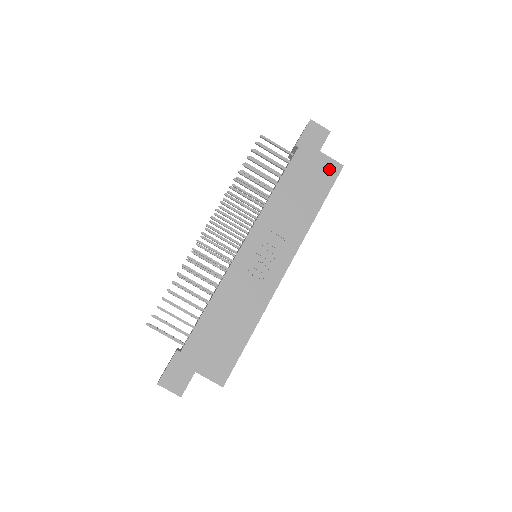
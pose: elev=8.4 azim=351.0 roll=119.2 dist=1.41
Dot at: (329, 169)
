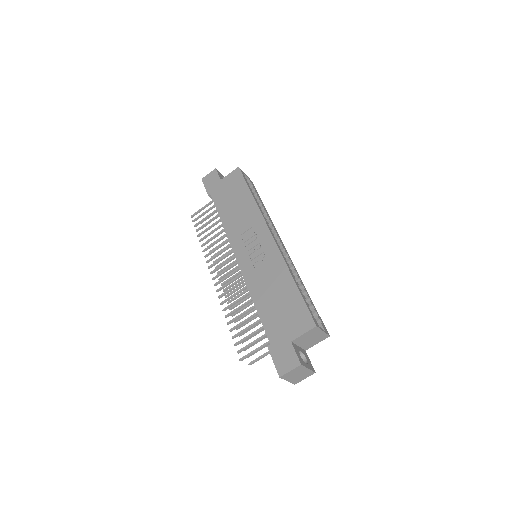
Dot at: (234, 178)
